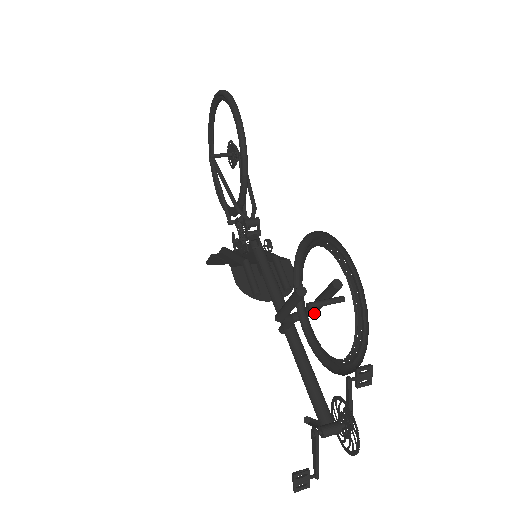
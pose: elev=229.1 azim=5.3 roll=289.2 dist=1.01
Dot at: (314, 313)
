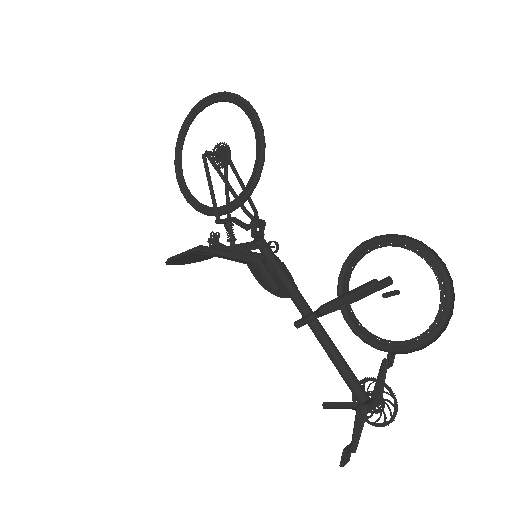
Dot at: occluded
